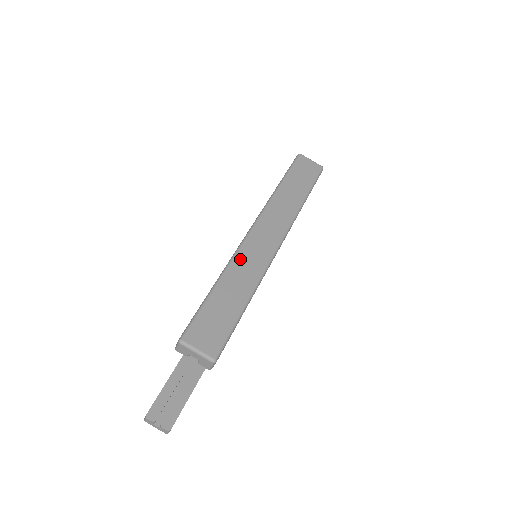
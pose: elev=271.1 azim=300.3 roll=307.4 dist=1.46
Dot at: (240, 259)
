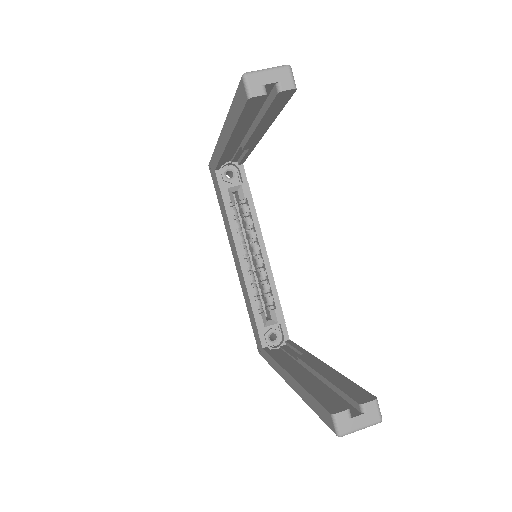
Dot at: occluded
